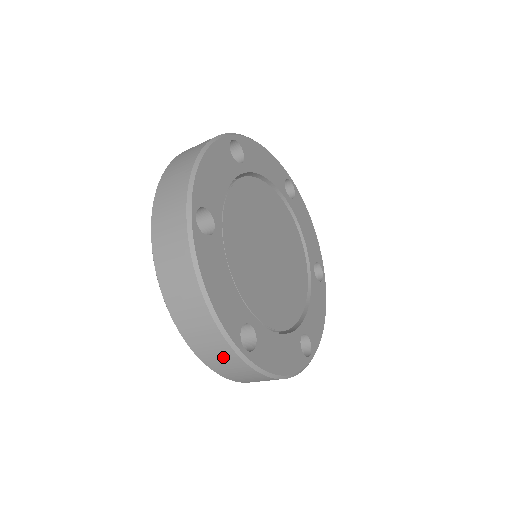
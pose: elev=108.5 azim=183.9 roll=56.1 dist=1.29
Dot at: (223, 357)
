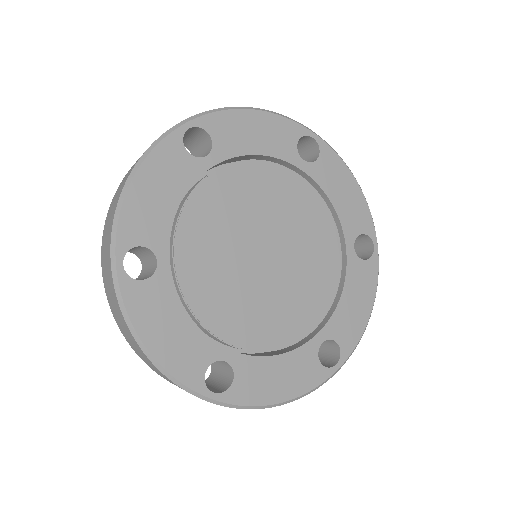
Dot at: (107, 261)
